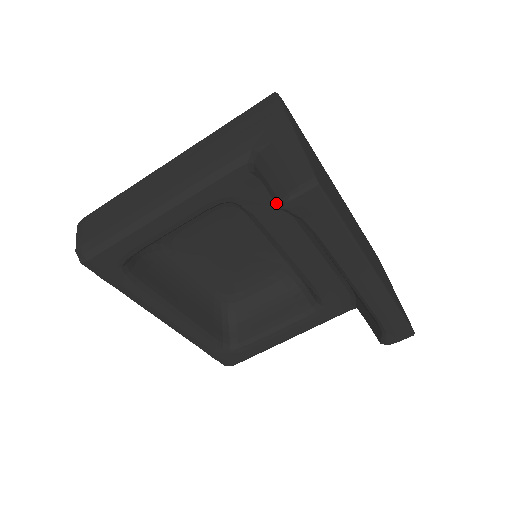
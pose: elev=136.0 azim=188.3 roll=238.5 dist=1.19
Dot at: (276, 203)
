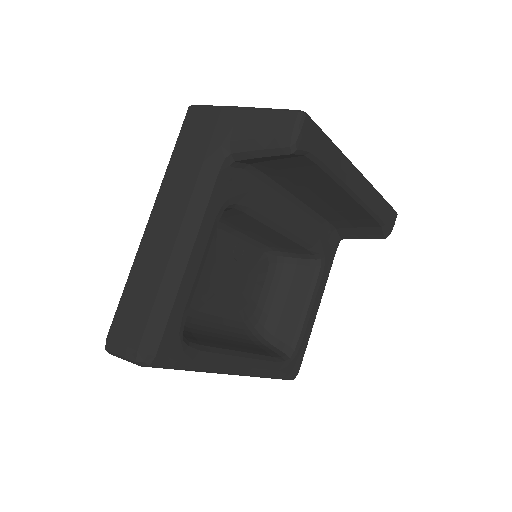
Dot at: (285, 153)
